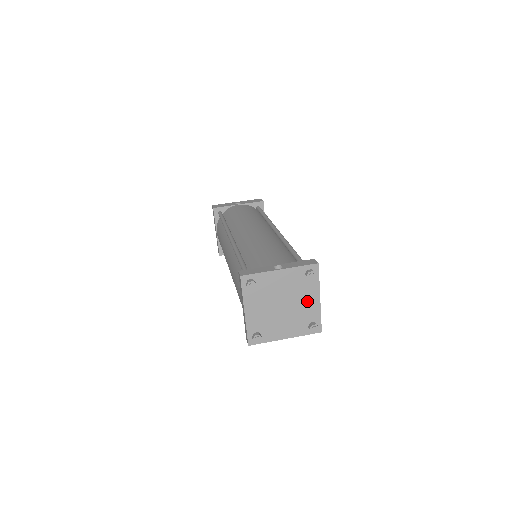
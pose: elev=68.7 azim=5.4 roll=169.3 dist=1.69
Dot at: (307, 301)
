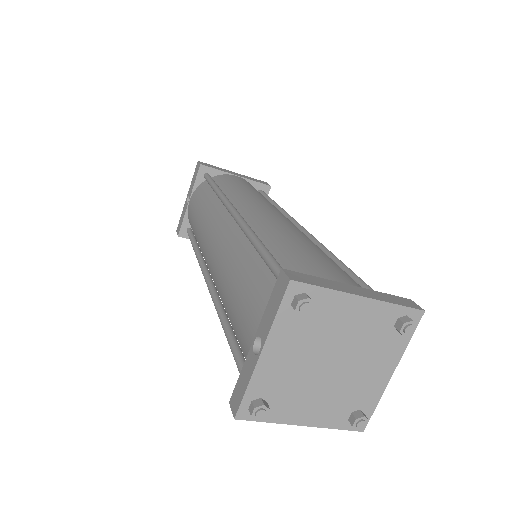
Dot at: (351, 321)
